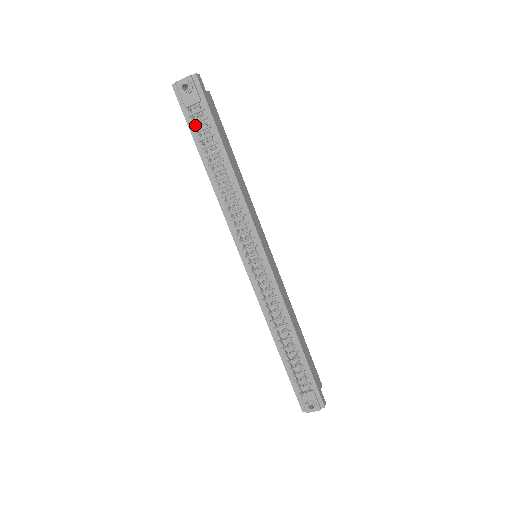
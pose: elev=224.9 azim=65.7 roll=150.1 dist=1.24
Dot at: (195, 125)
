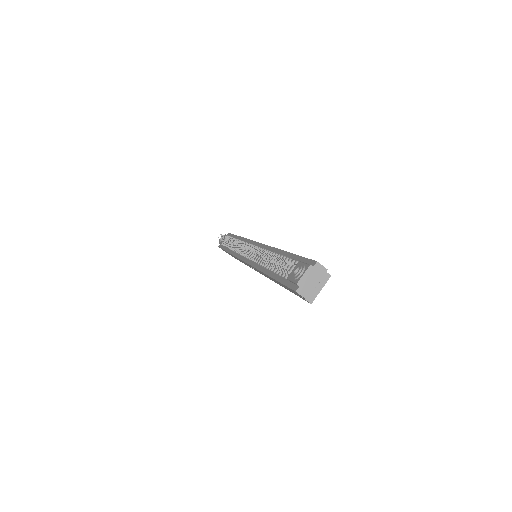
Dot at: (221, 238)
